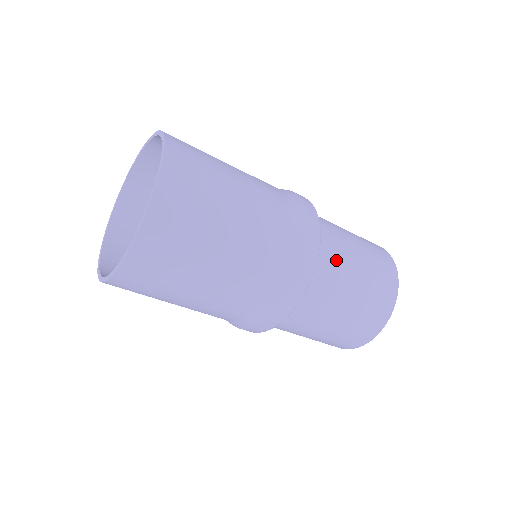
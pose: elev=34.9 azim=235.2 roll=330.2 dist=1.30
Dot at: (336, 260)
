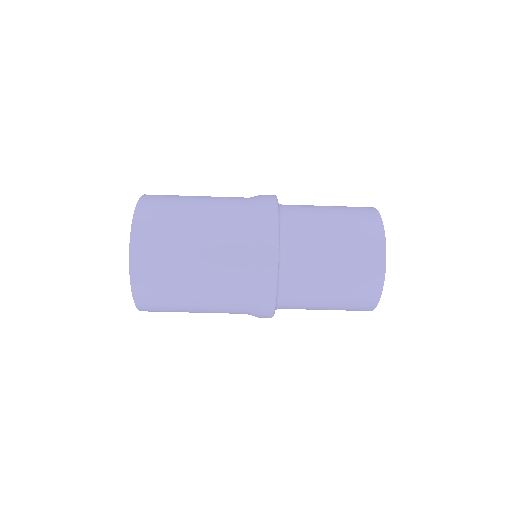
Dot at: (304, 263)
